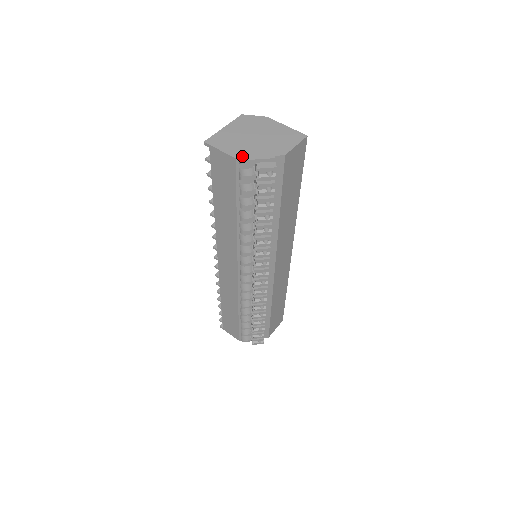
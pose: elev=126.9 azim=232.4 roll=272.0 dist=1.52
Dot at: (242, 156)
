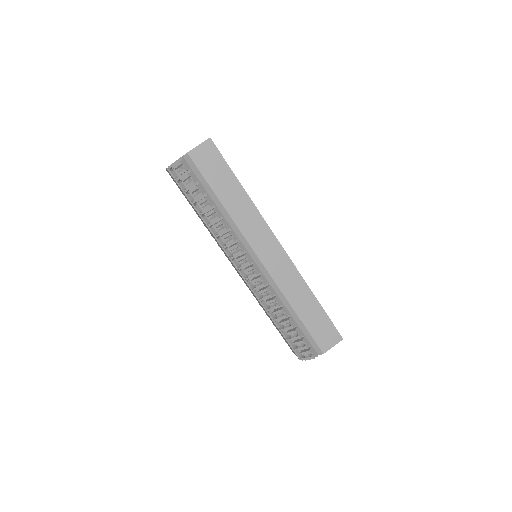
Dot at: (170, 166)
